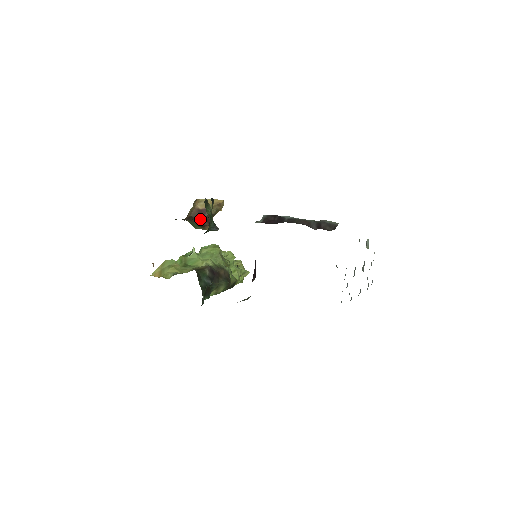
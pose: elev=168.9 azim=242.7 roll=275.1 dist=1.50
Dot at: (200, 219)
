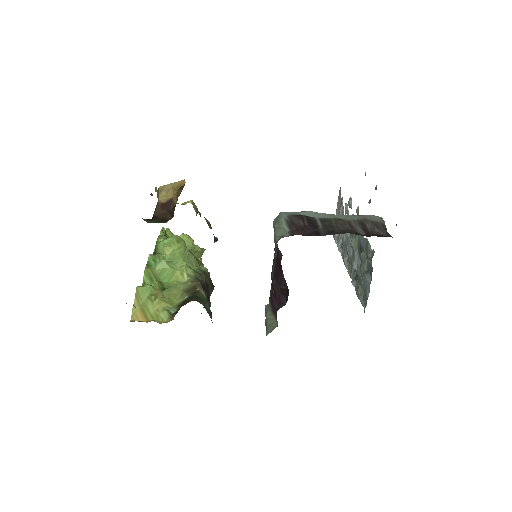
Dot at: (164, 215)
